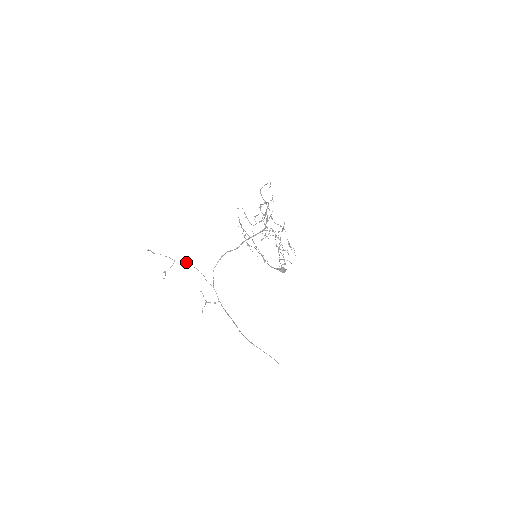
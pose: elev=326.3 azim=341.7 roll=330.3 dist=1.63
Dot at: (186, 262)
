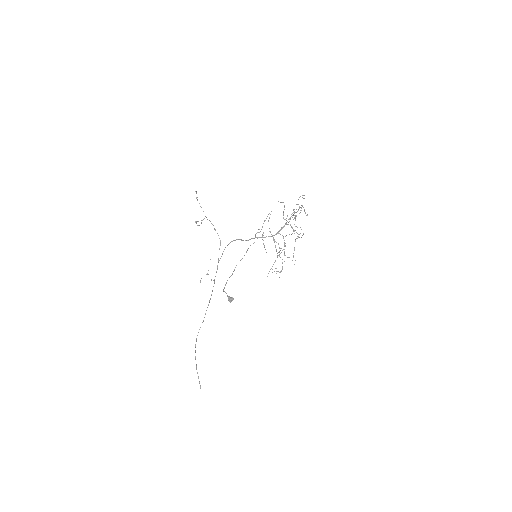
Dot at: (213, 225)
